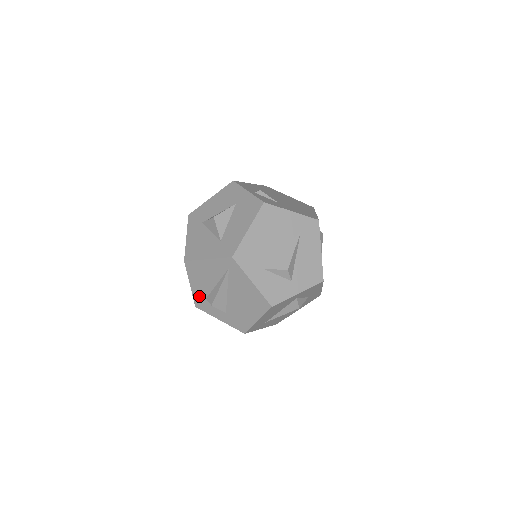
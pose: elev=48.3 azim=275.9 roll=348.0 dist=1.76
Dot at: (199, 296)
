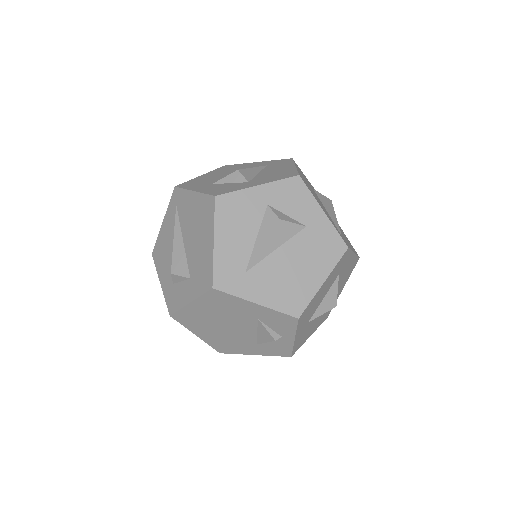
Dot at: (169, 290)
